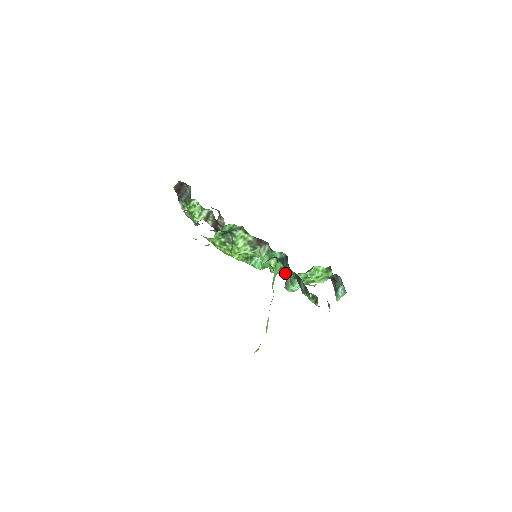
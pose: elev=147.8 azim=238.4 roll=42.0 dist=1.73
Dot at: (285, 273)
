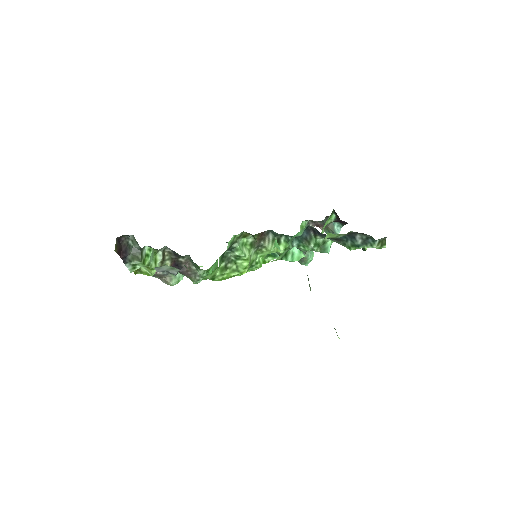
Dot at: (312, 246)
